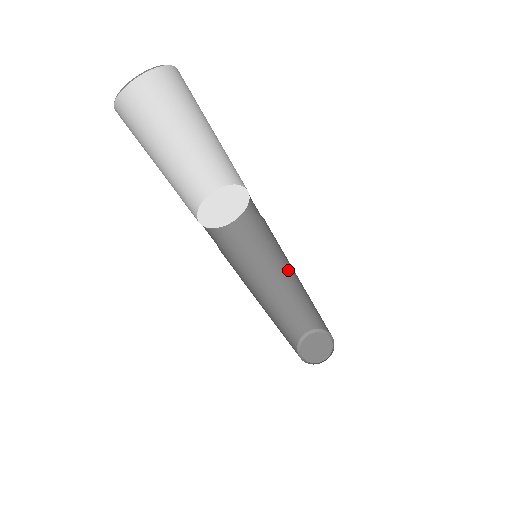
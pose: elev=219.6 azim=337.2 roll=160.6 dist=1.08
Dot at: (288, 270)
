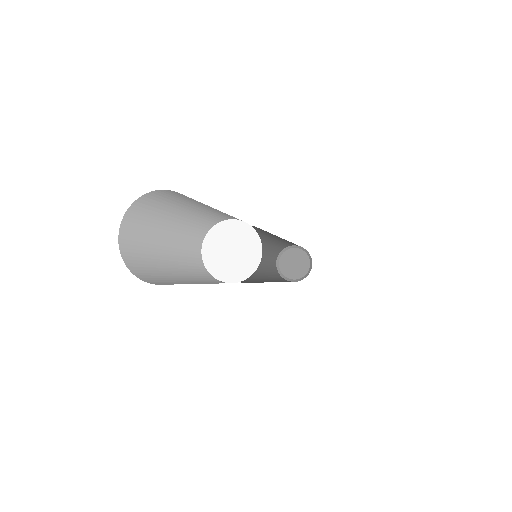
Dot at: occluded
